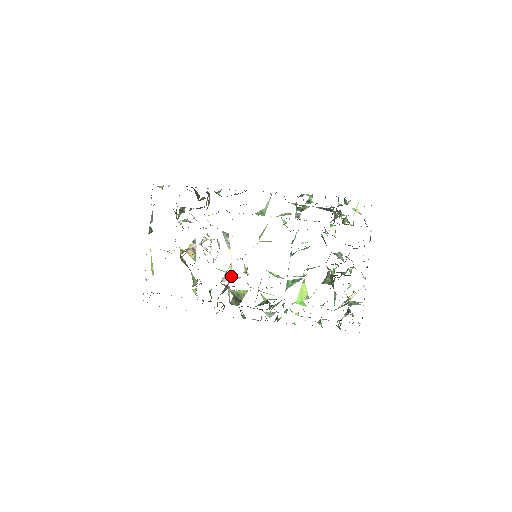
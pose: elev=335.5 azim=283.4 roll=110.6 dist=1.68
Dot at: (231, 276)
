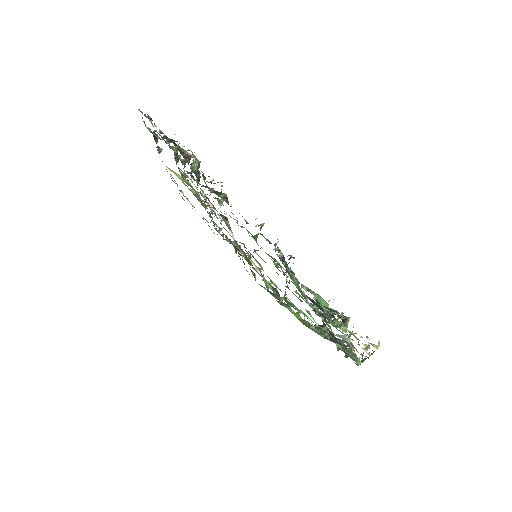
Dot at: (238, 246)
